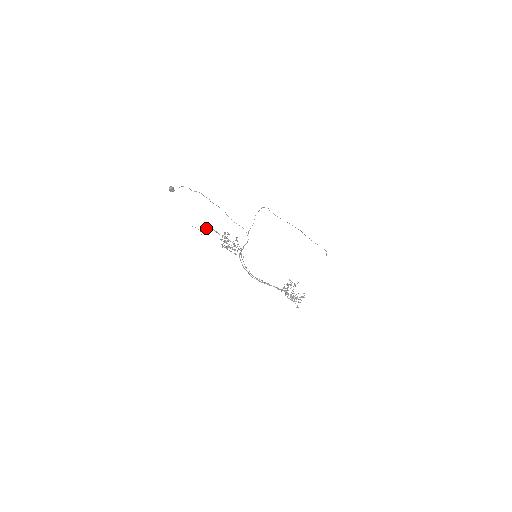
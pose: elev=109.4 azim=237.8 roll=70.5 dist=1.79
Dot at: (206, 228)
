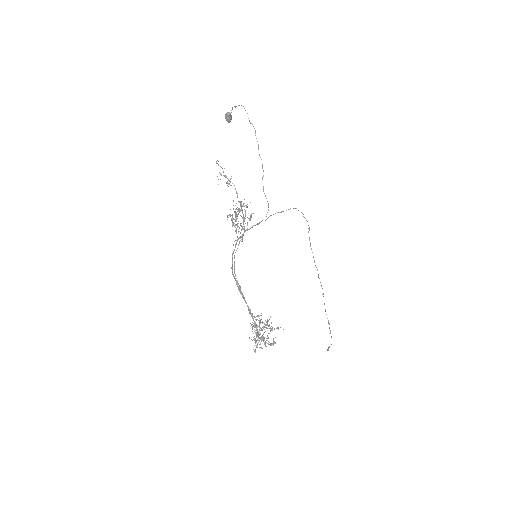
Dot at: (229, 184)
